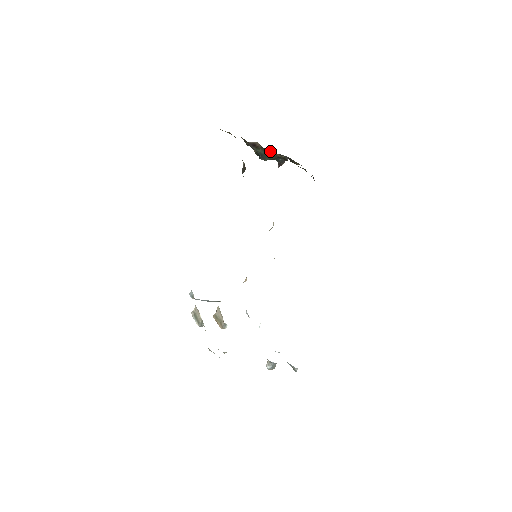
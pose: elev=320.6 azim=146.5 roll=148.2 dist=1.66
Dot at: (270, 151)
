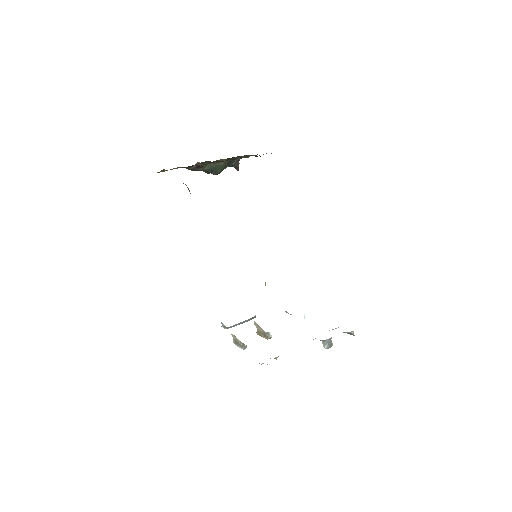
Dot at: occluded
